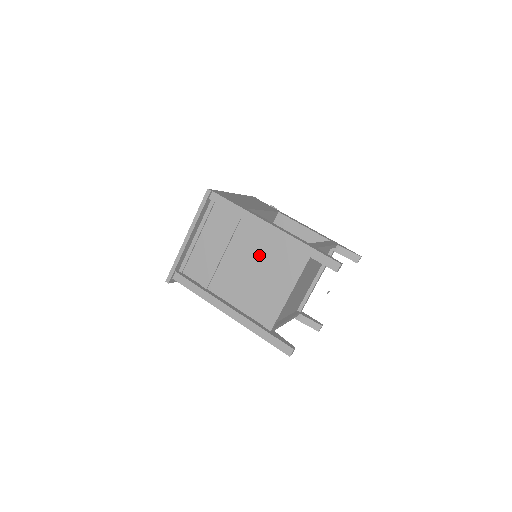
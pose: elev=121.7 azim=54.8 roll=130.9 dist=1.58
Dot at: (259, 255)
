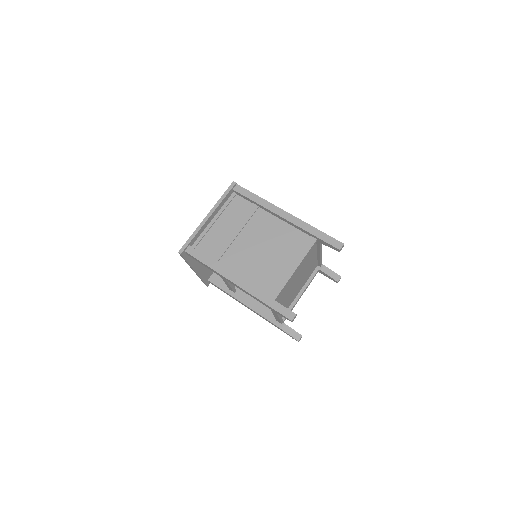
Dot at: (271, 237)
